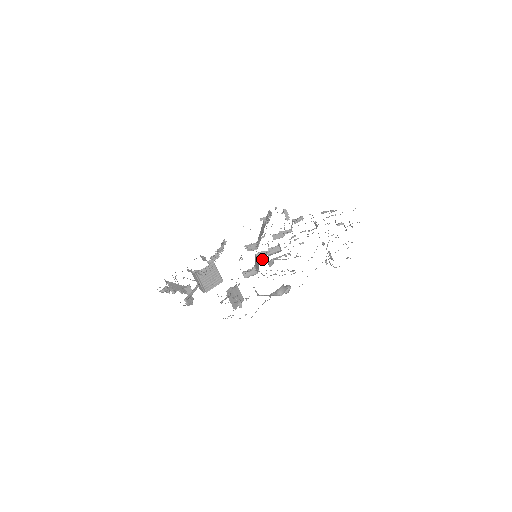
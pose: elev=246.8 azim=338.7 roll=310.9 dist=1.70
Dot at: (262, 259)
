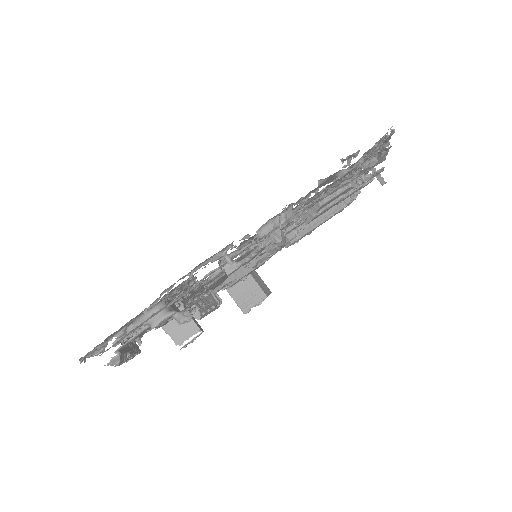
Dot at: occluded
